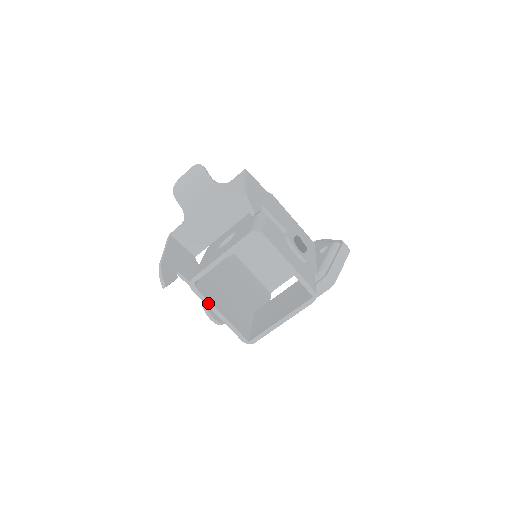
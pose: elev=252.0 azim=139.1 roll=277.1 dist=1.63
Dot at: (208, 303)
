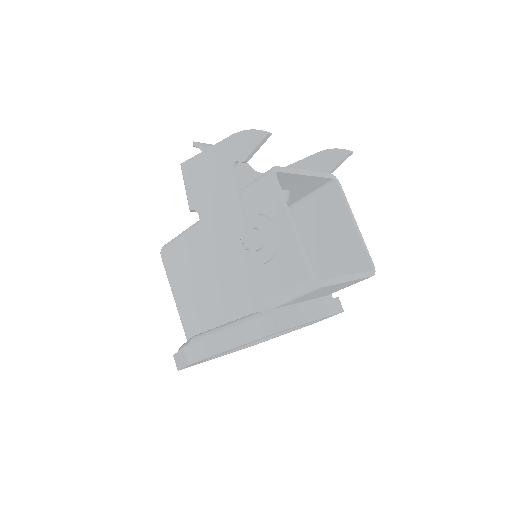
Dot at: (285, 203)
